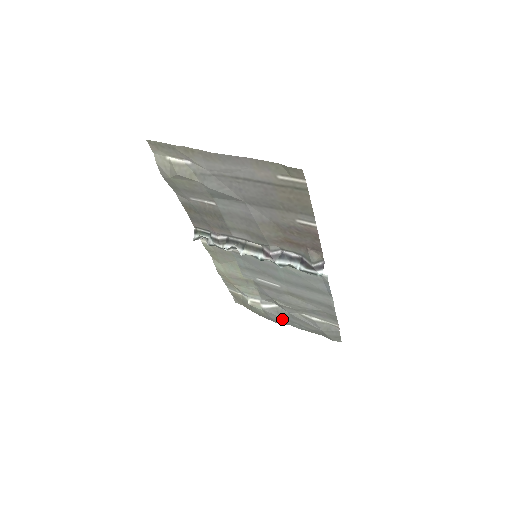
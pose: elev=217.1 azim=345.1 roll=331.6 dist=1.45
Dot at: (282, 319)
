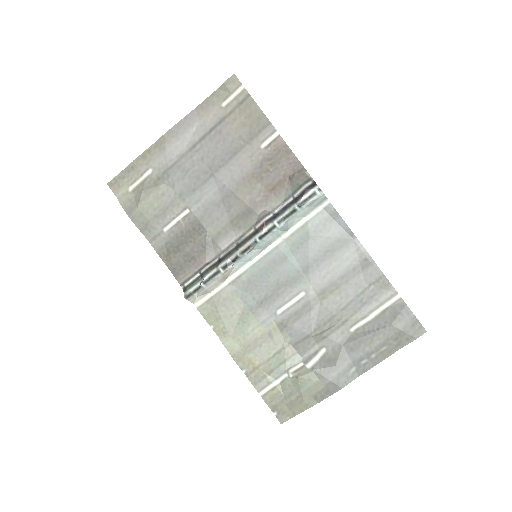
Dot at: (343, 369)
